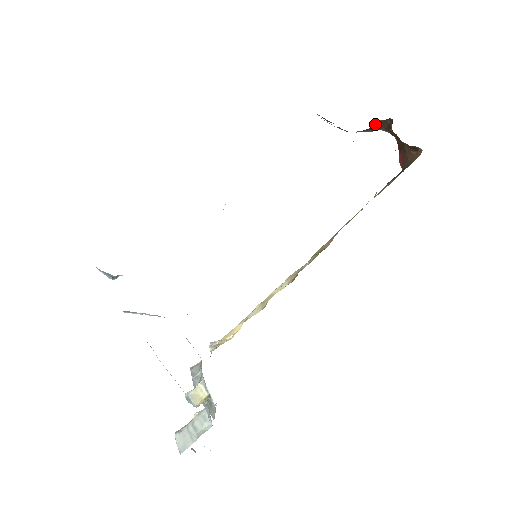
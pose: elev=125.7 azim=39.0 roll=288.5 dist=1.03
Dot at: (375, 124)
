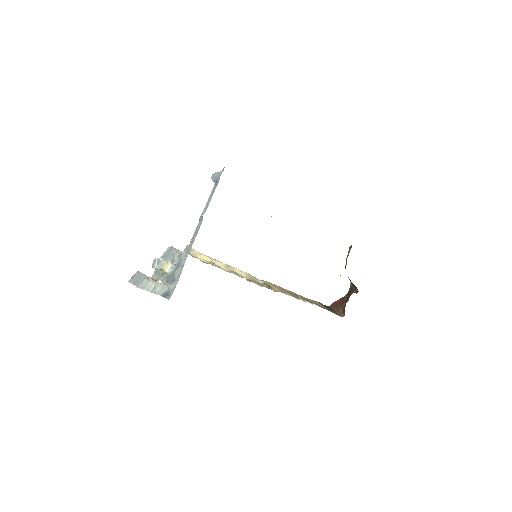
Dot at: occluded
